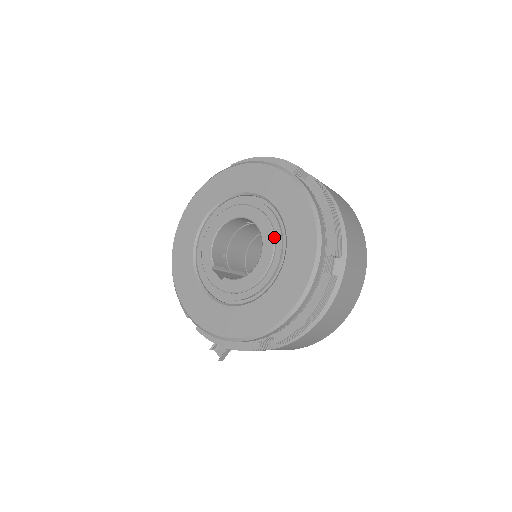
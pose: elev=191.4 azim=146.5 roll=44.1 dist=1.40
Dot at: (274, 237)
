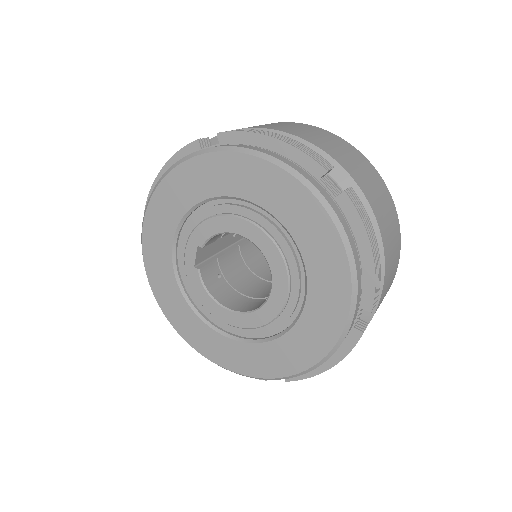
Dot at: (267, 325)
